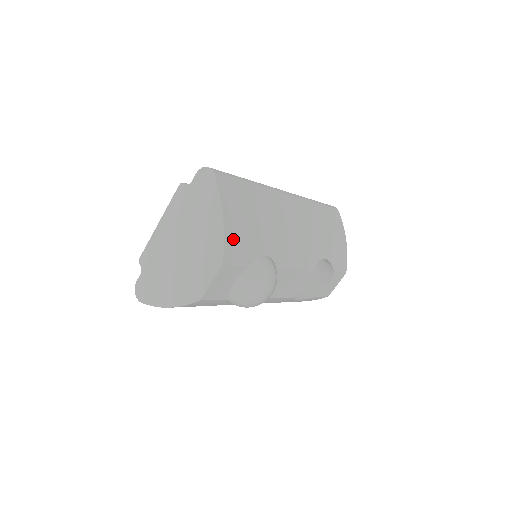
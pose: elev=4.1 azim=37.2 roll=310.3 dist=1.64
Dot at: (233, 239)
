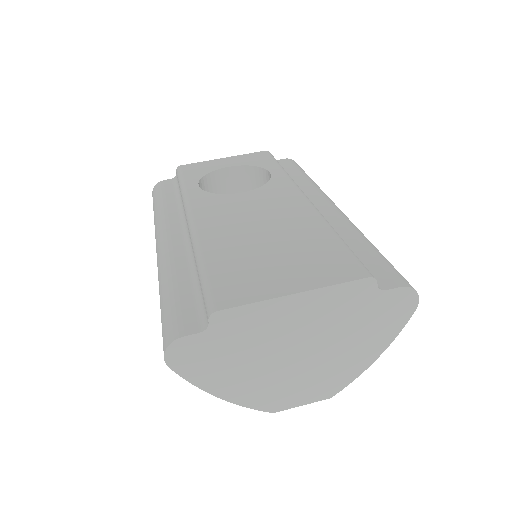
Dot at: occluded
